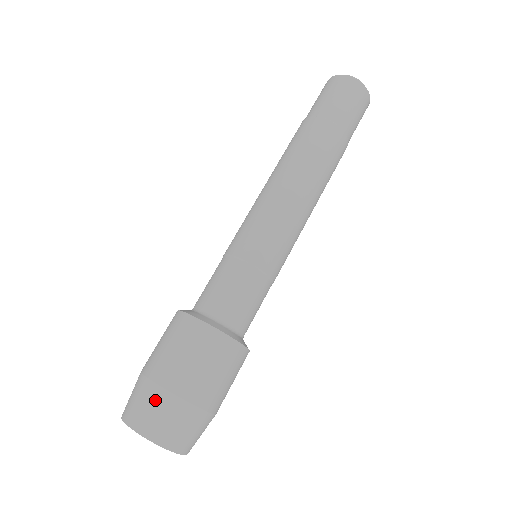
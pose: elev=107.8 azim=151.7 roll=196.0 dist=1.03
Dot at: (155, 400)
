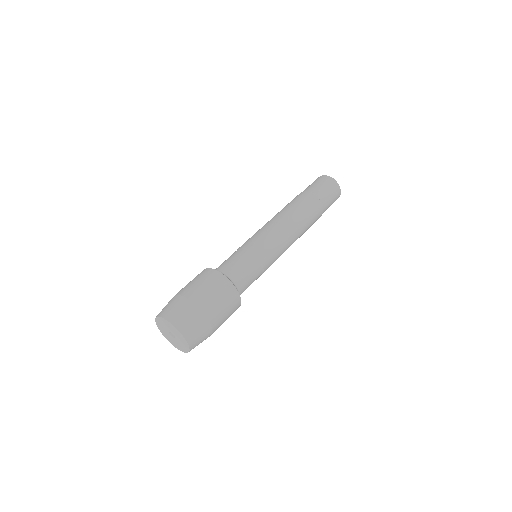
Dot at: (198, 319)
